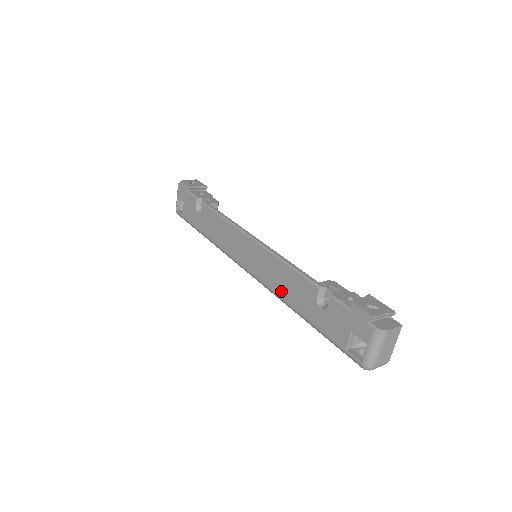
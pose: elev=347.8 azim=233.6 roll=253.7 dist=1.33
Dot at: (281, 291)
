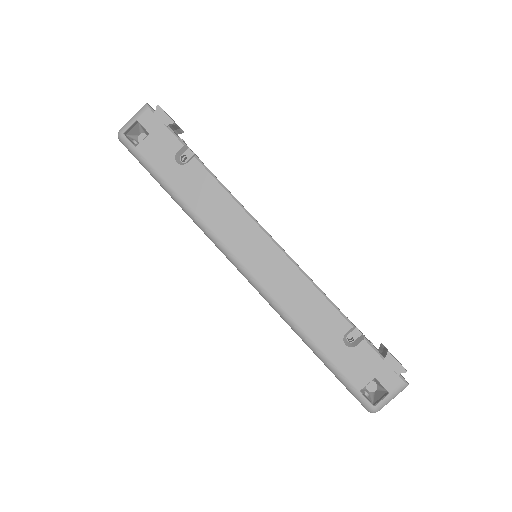
Dot at: (294, 311)
